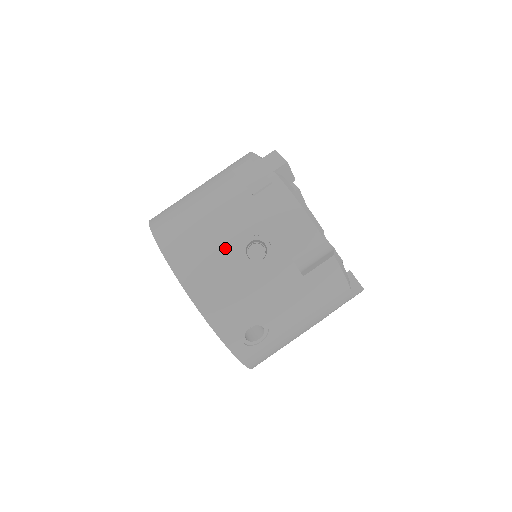
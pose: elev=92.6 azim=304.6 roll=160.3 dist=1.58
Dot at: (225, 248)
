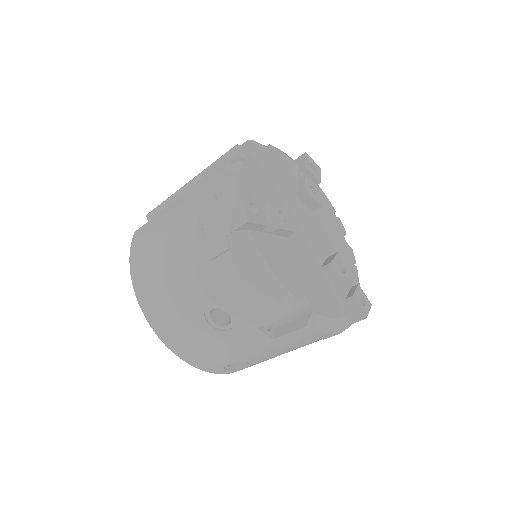
Dot at: (189, 311)
